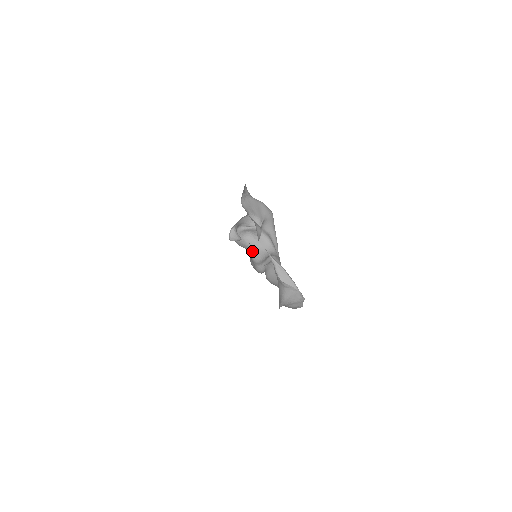
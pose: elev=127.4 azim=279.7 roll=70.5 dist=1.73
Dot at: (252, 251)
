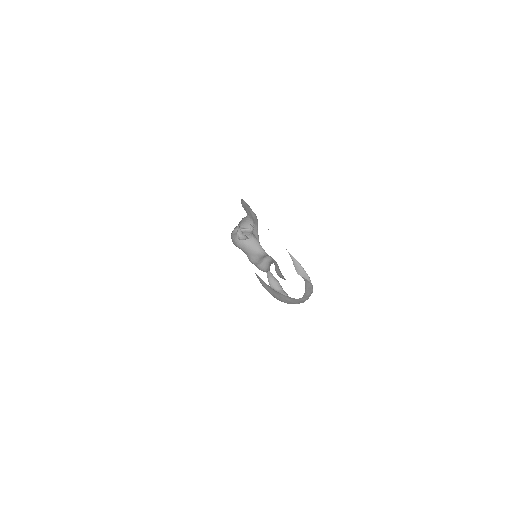
Dot at: (245, 253)
